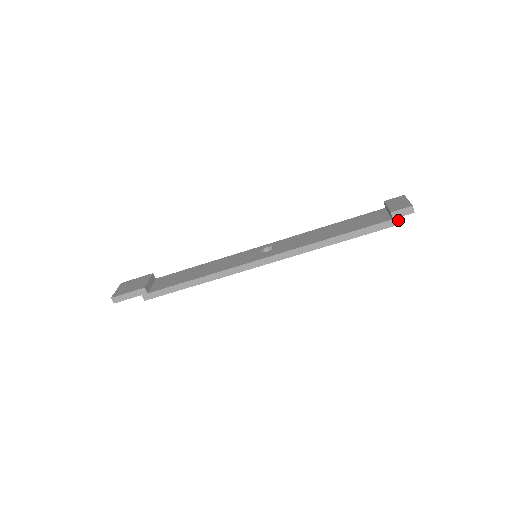
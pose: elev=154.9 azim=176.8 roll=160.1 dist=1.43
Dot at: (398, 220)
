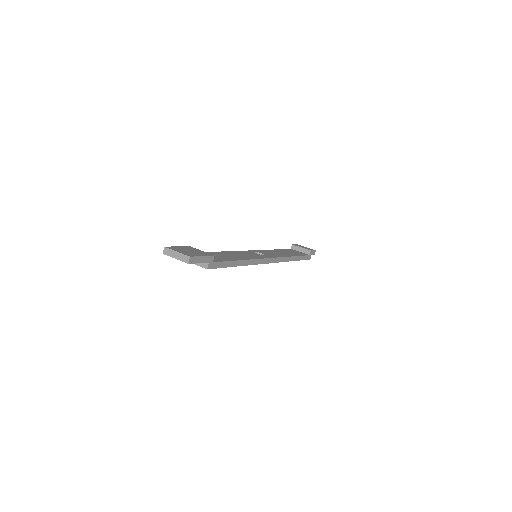
Dot at: (310, 256)
